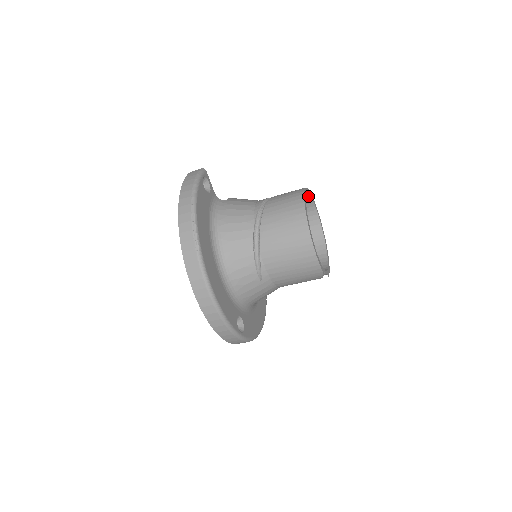
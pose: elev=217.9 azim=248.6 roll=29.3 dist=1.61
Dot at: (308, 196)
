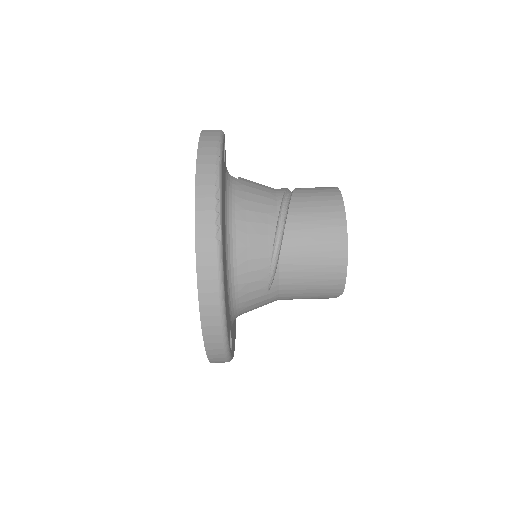
Dot at: occluded
